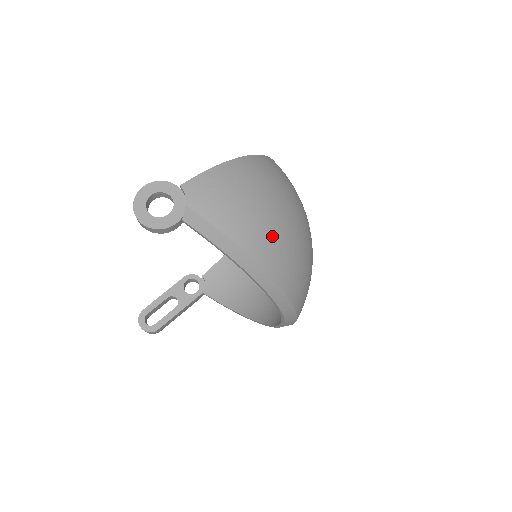
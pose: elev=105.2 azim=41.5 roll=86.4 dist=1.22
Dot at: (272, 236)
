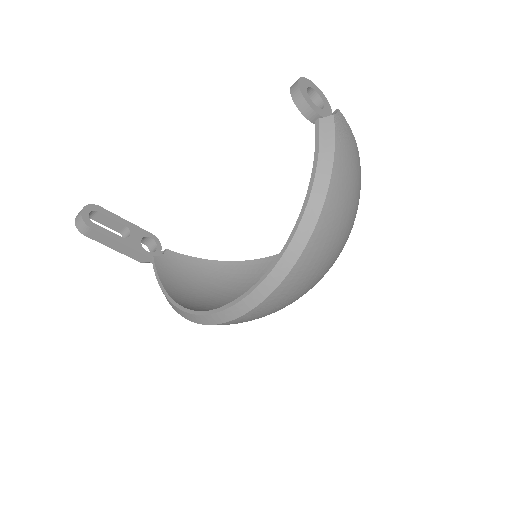
Dot at: (342, 209)
